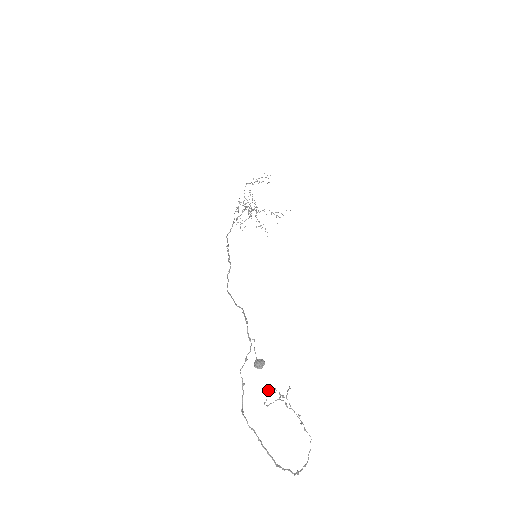
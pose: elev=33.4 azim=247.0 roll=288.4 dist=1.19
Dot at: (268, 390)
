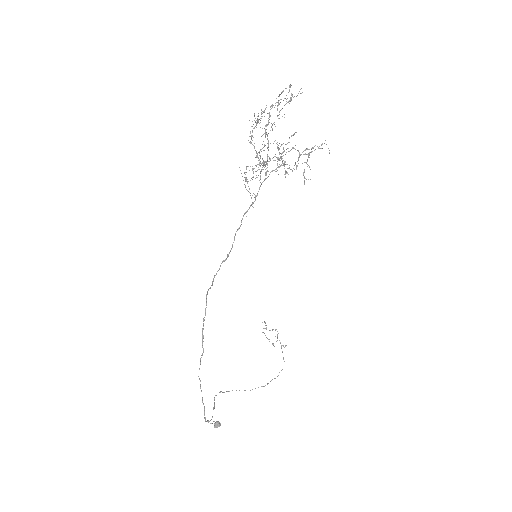
Dot at: occluded
